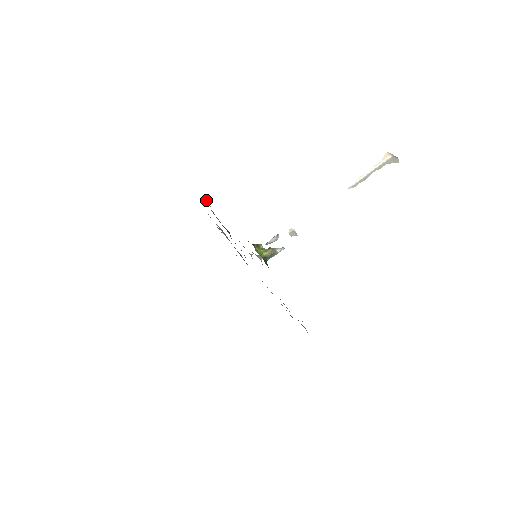
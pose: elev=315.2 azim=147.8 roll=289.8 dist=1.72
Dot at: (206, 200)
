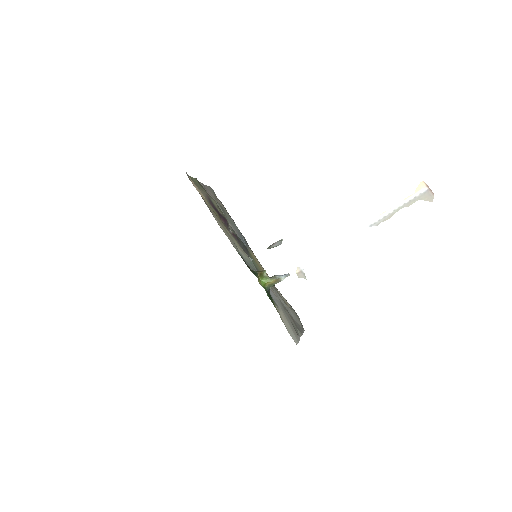
Dot at: (200, 192)
